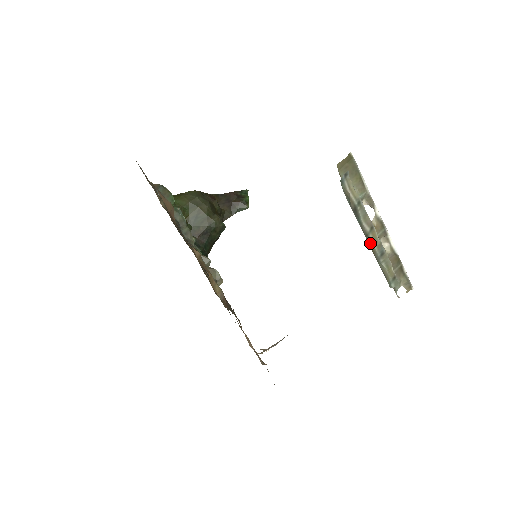
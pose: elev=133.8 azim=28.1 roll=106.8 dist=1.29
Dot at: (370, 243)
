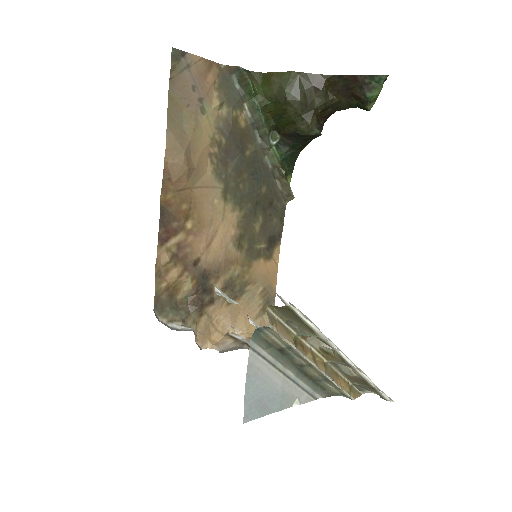
Dot at: (307, 370)
